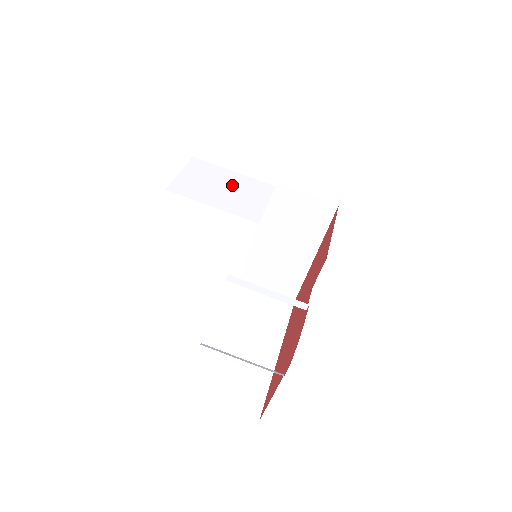
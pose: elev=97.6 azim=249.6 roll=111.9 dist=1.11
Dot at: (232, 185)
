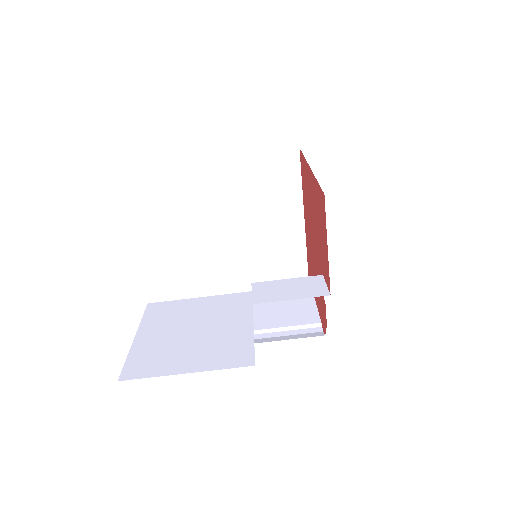
Dot at: (198, 250)
